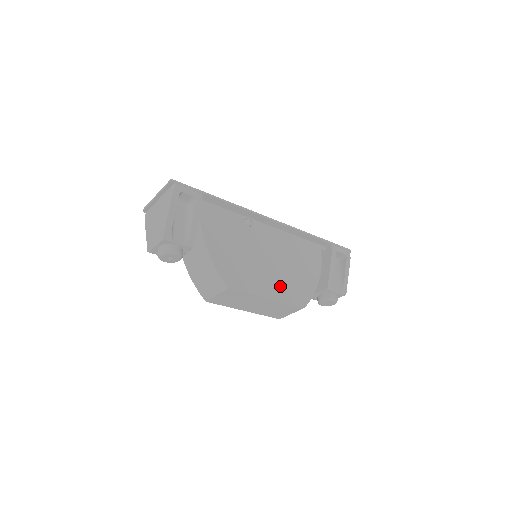
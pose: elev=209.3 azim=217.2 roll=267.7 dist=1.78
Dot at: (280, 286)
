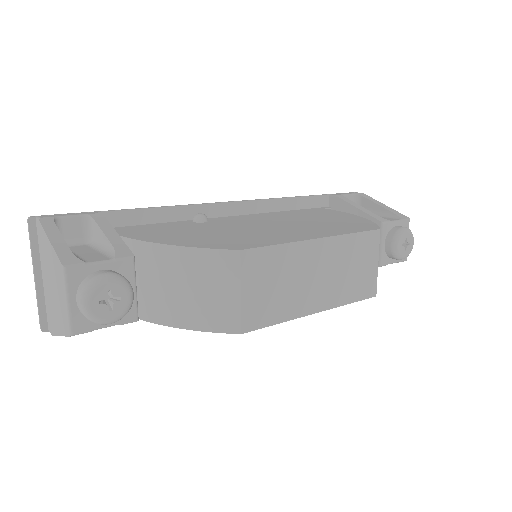
Dot at: (318, 230)
